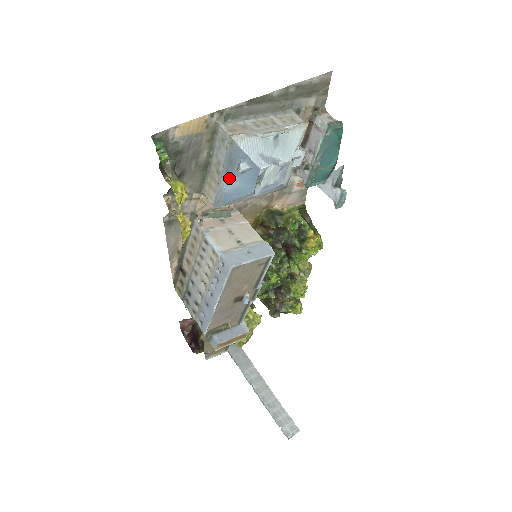
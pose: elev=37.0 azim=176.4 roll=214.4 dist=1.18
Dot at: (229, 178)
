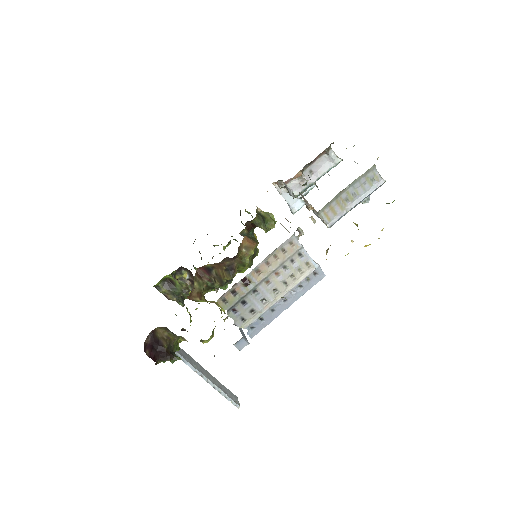
Dot at: (354, 206)
